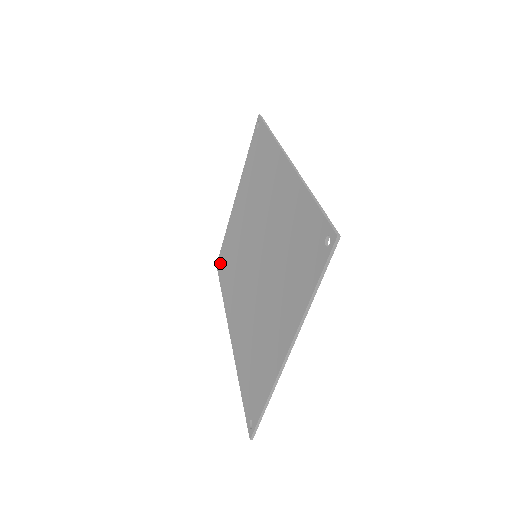
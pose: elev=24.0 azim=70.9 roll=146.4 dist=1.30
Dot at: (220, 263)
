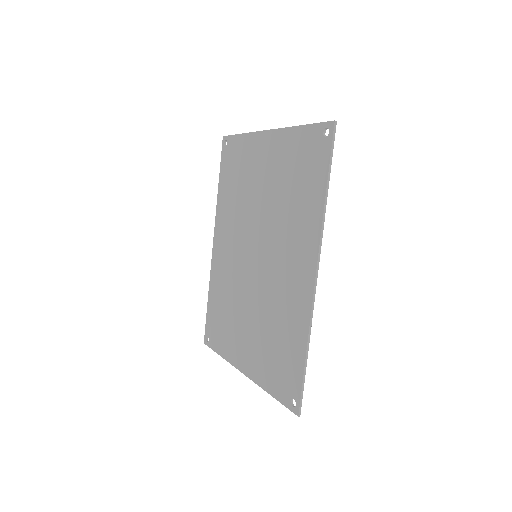
Dot at: (227, 150)
